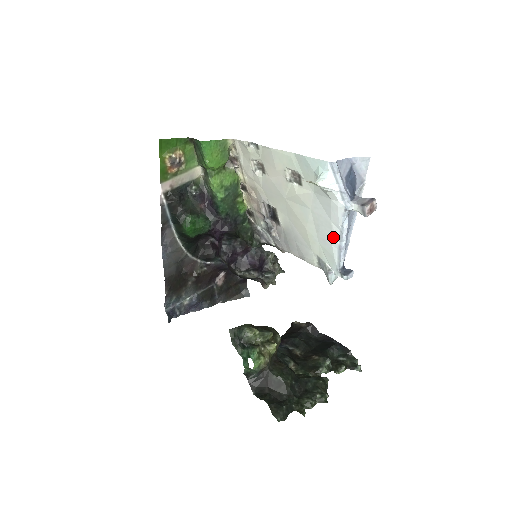
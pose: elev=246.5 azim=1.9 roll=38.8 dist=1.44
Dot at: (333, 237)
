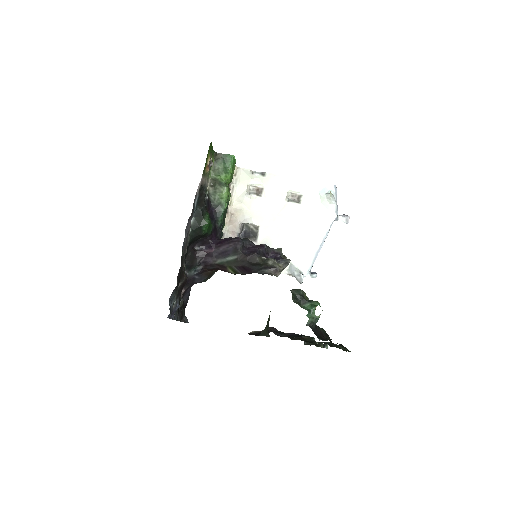
Dot at: (317, 242)
